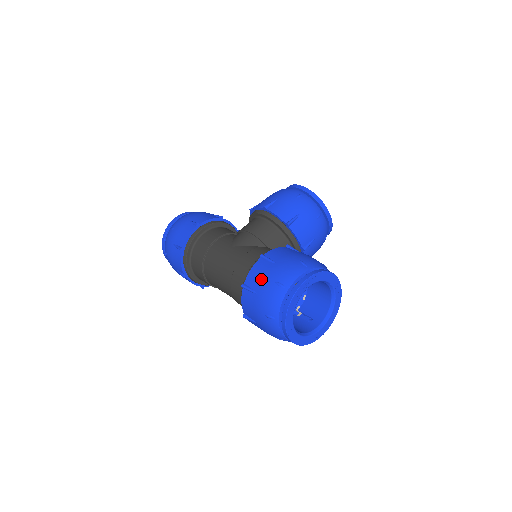
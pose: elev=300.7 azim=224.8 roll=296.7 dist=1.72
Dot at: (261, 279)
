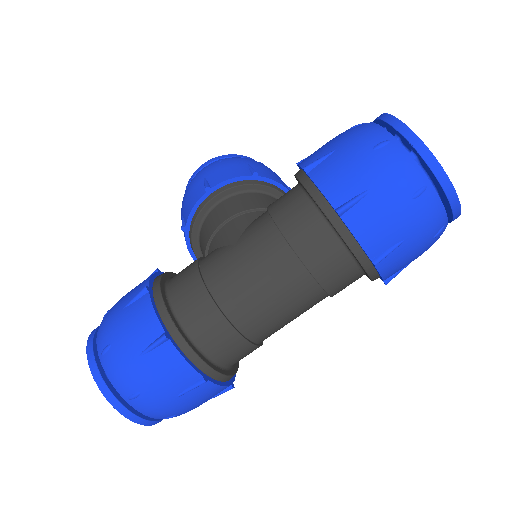
Dot at: (351, 171)
